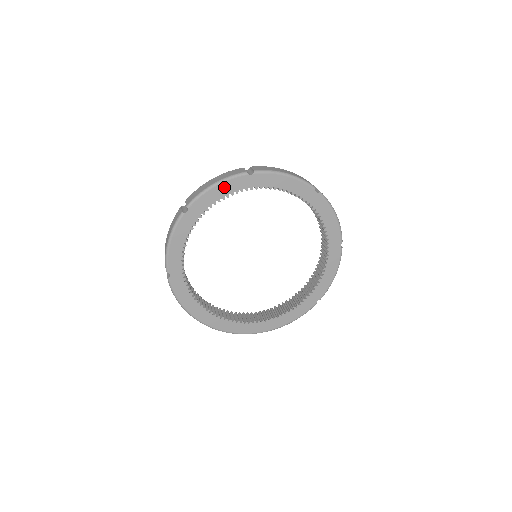
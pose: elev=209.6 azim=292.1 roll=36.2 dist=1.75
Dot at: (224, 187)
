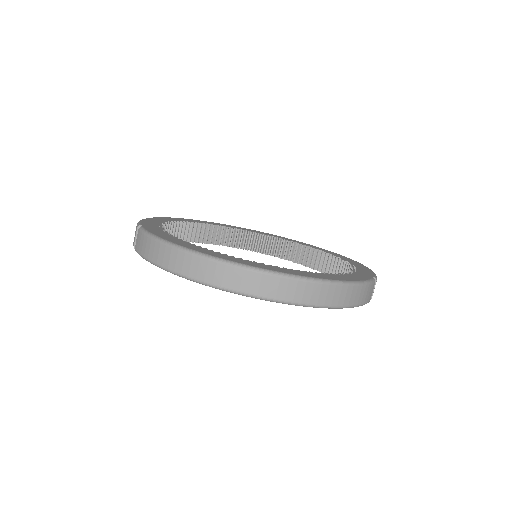
Dot at: (200, 221)
